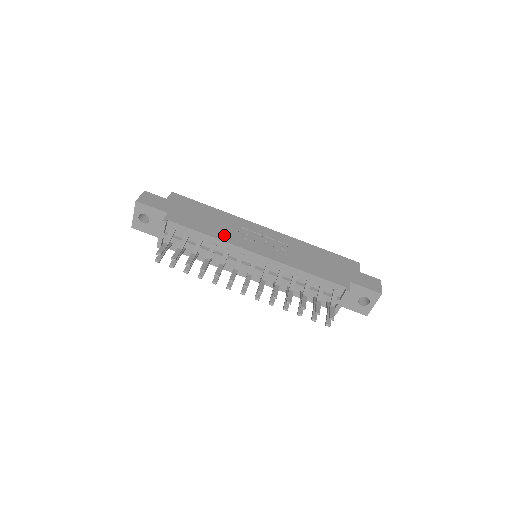
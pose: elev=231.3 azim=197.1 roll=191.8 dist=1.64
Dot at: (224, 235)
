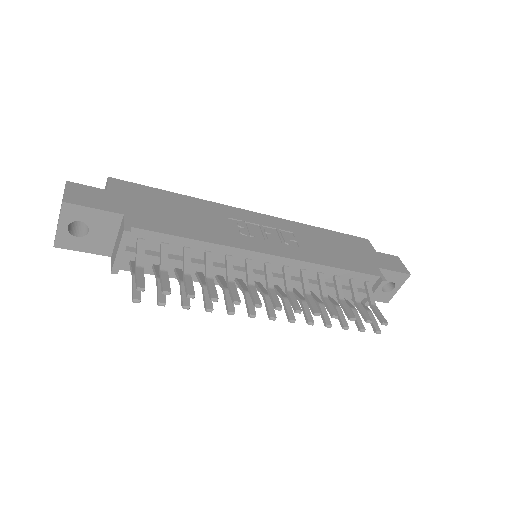
Dot at: (218, 235)
